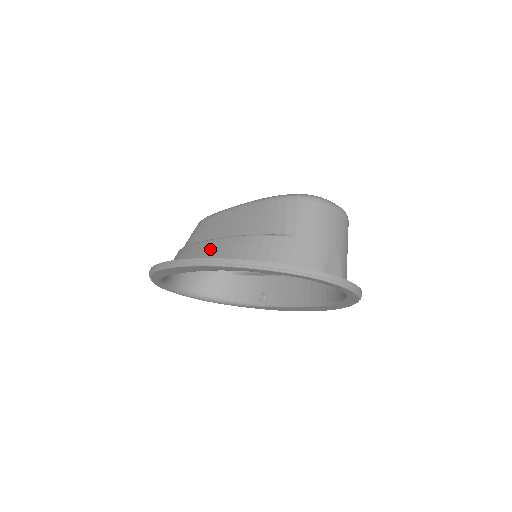
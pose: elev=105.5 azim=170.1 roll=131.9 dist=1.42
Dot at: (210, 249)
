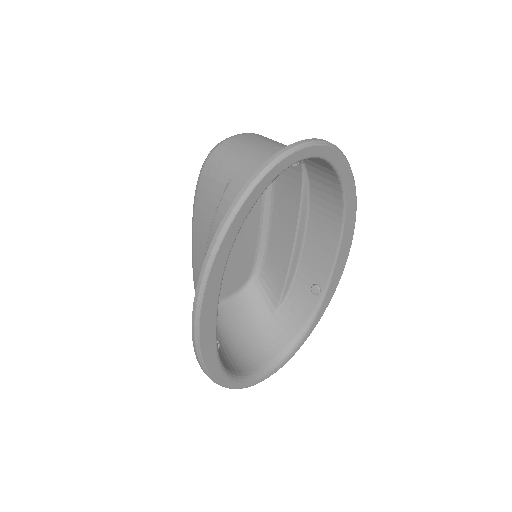
Dot at: occluded
